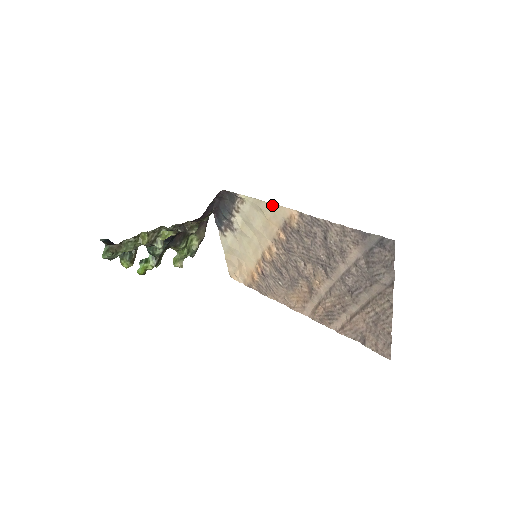
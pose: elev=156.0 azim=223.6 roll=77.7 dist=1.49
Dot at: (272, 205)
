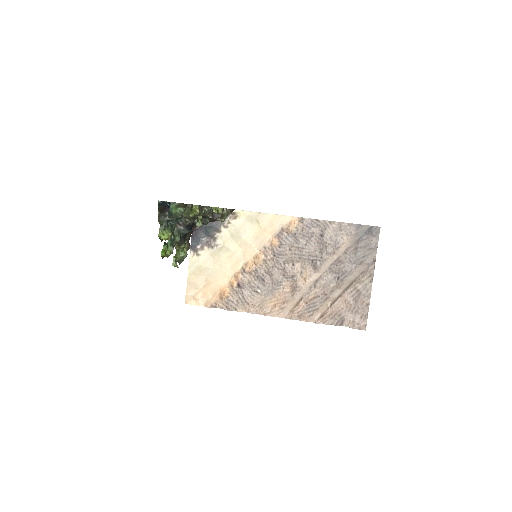
Dot at: (272, 215)
